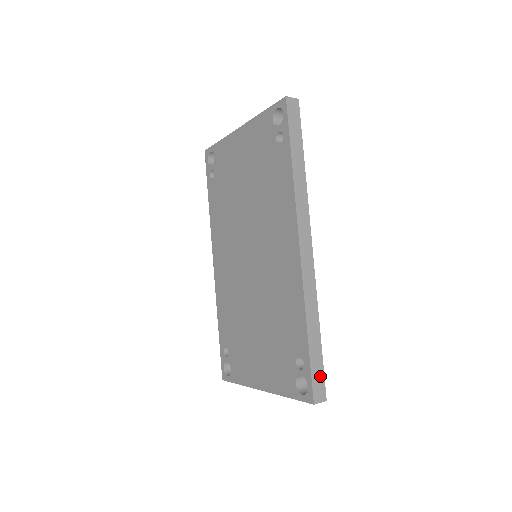
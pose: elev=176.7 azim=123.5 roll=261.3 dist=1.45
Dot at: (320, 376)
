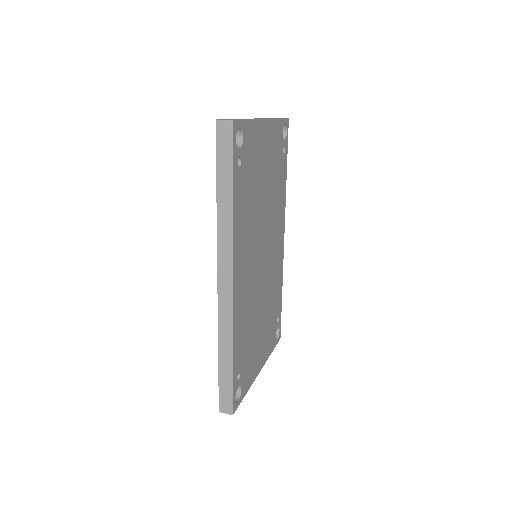
Dot at: (228, 394)
